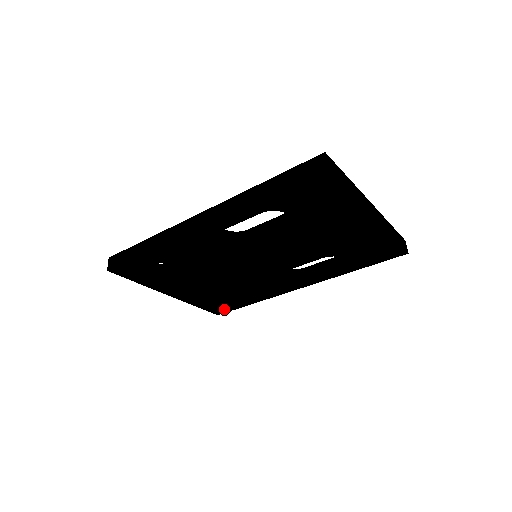
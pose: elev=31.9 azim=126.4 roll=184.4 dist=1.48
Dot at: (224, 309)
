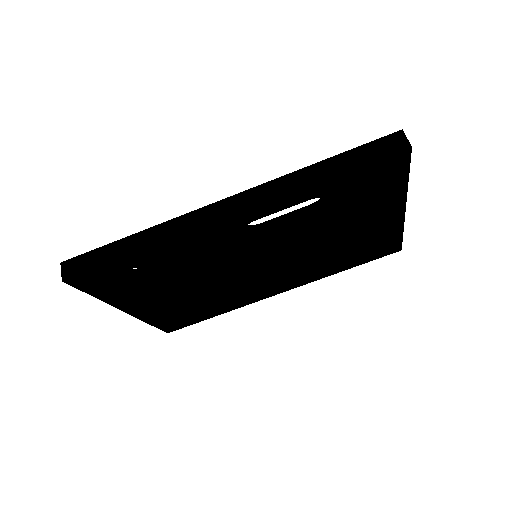
Dot at: (180, 325)
